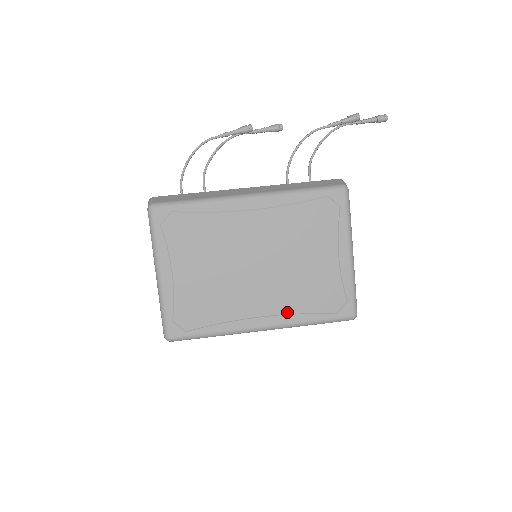
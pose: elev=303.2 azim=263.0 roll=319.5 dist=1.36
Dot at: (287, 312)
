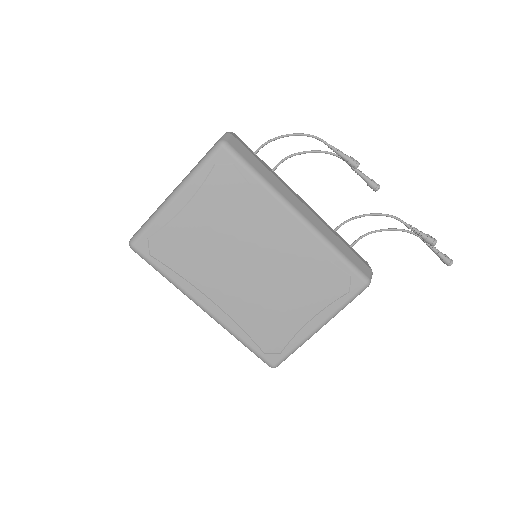
Dot at: (233, 317)
